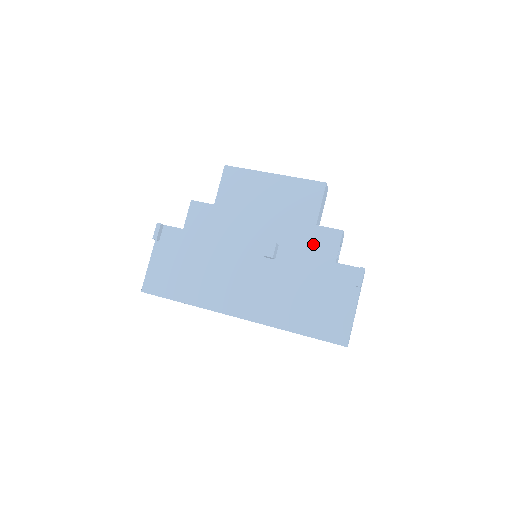
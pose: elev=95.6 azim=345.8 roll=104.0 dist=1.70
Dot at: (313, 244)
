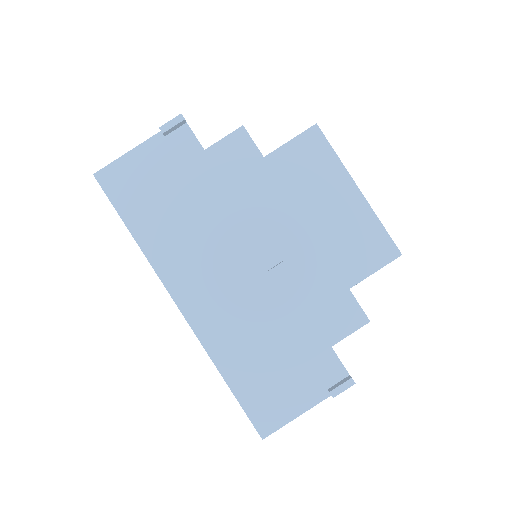
Dot at: (327, 306)
